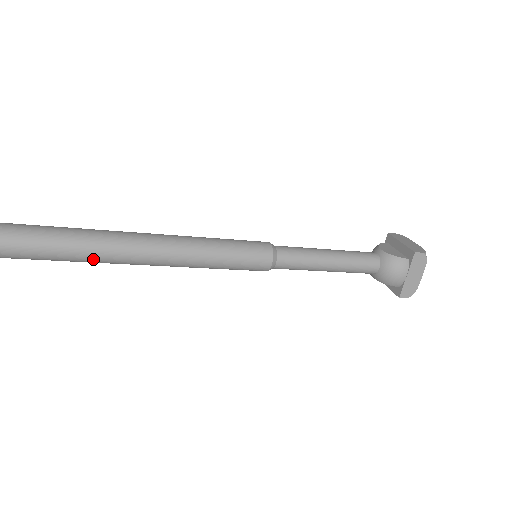
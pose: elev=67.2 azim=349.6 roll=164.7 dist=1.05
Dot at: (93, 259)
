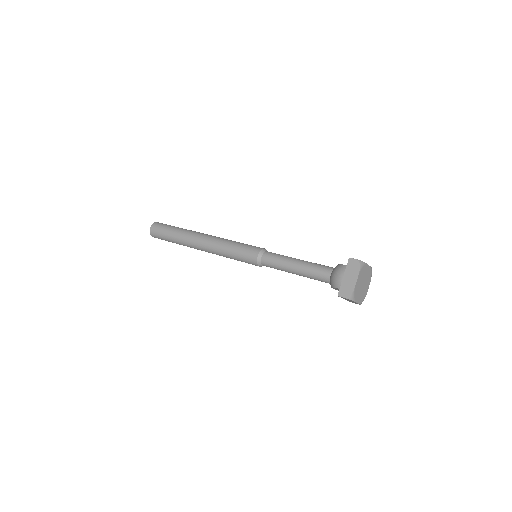
Dot at: (181, 240)
